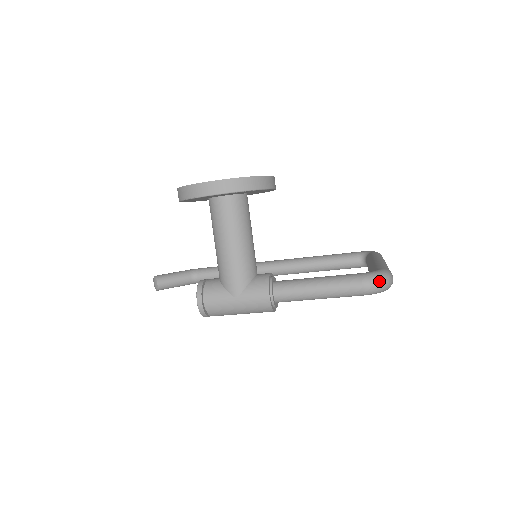
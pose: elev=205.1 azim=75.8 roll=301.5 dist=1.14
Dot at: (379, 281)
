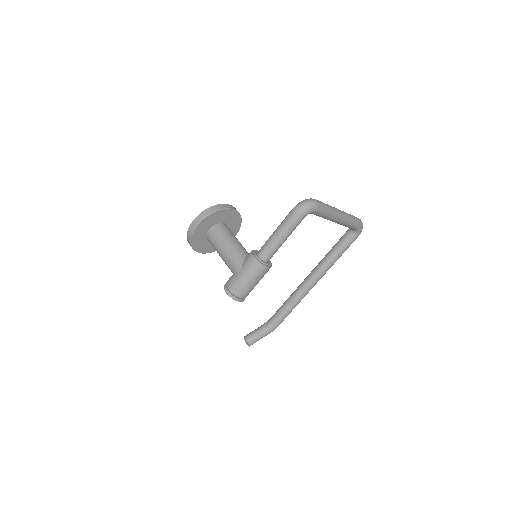
Dot at: (301, 204)
